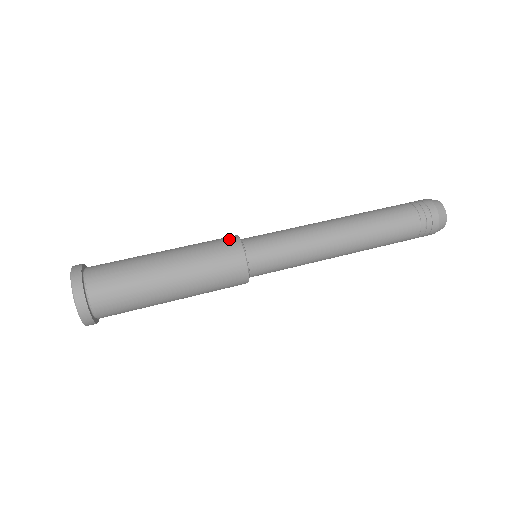
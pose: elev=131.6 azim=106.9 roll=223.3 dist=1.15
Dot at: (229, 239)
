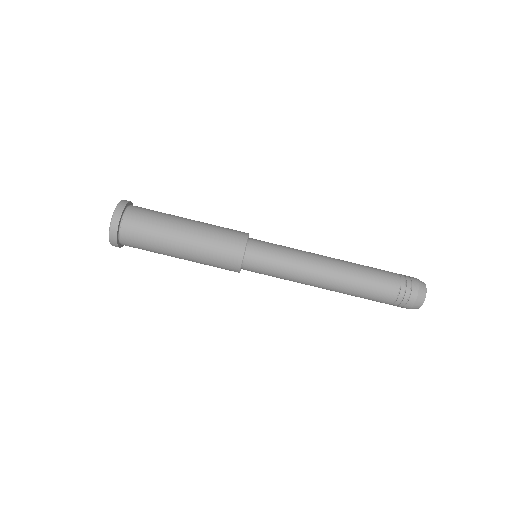
Dot at: (240, 235)
